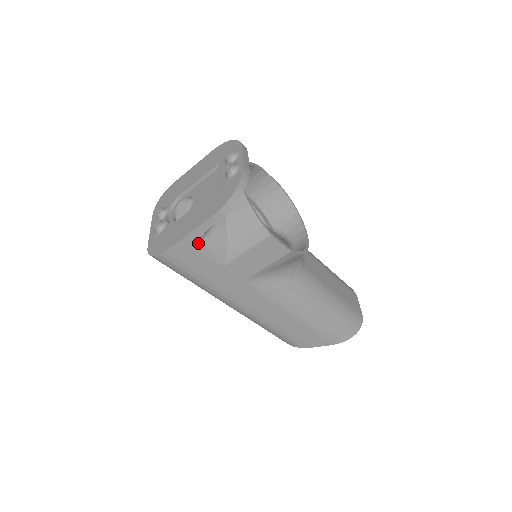
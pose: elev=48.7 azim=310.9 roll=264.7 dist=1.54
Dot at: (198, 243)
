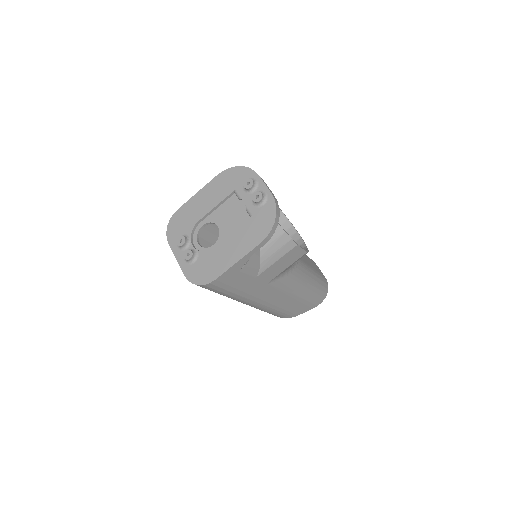
Dot at: (243, 266)
